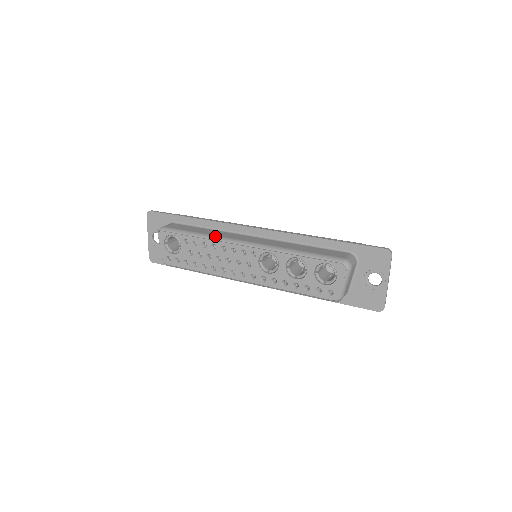
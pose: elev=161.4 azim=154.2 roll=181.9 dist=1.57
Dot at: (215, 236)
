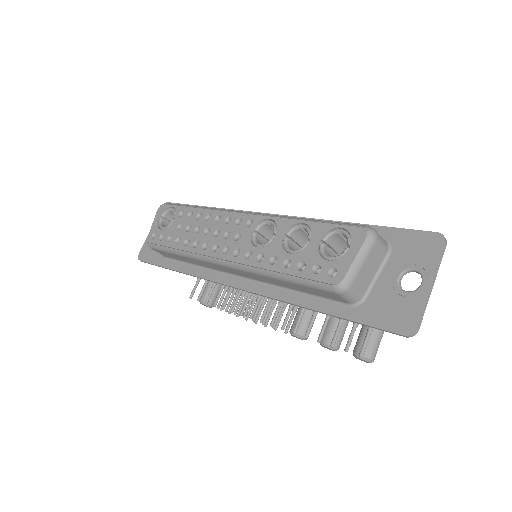
Dot at: (216, 208)
